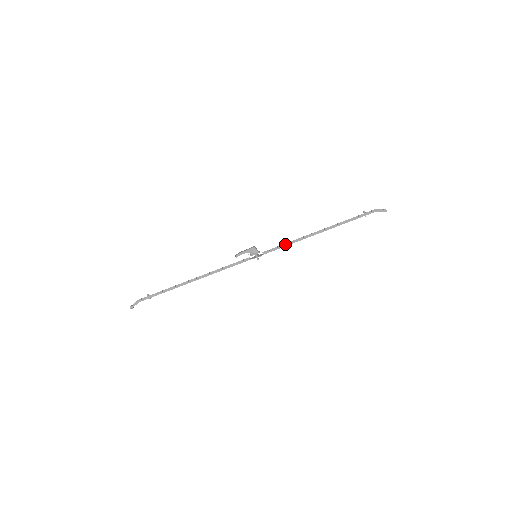
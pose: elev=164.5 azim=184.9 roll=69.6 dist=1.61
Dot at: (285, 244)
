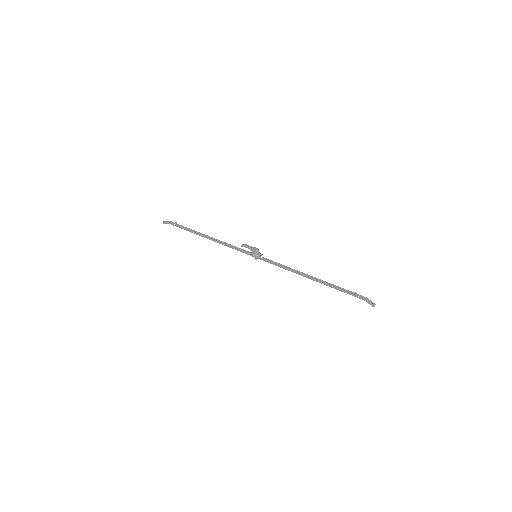
Dot at: (280, 265)
